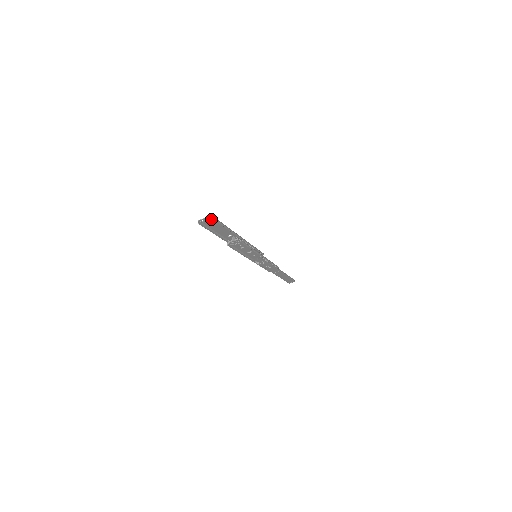
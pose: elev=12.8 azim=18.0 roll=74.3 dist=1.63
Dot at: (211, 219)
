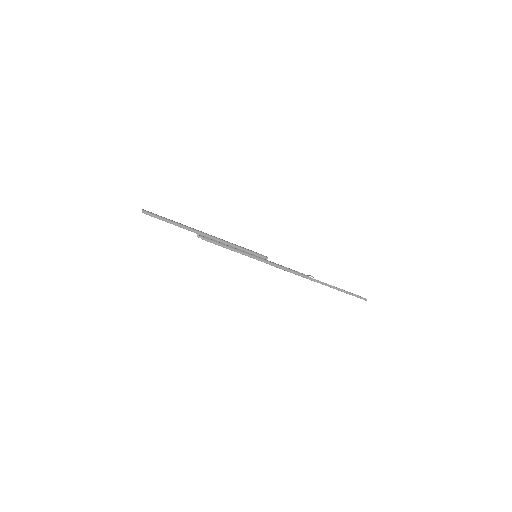
Dot at: (150, 212)
